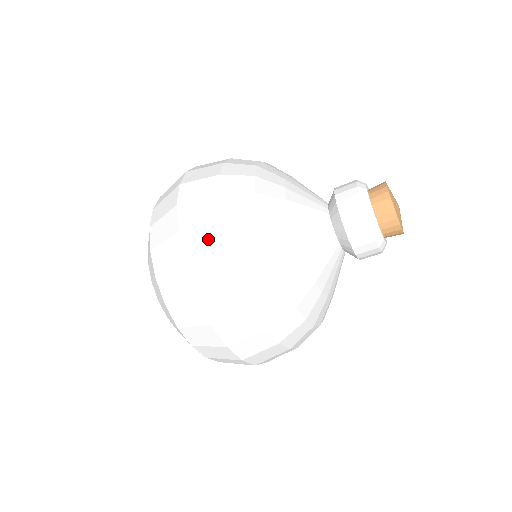
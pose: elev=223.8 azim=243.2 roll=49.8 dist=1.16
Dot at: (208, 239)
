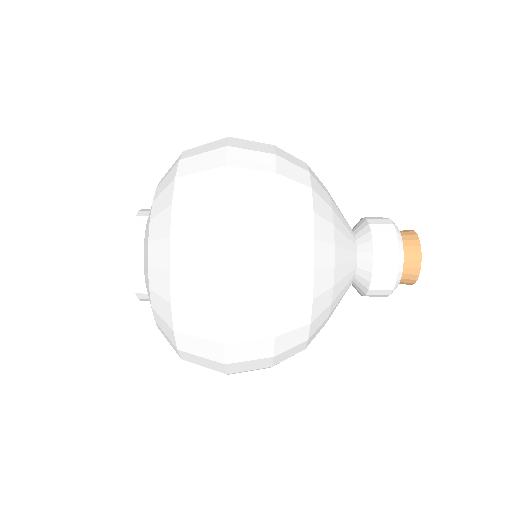
Dot at: (256, 325)
